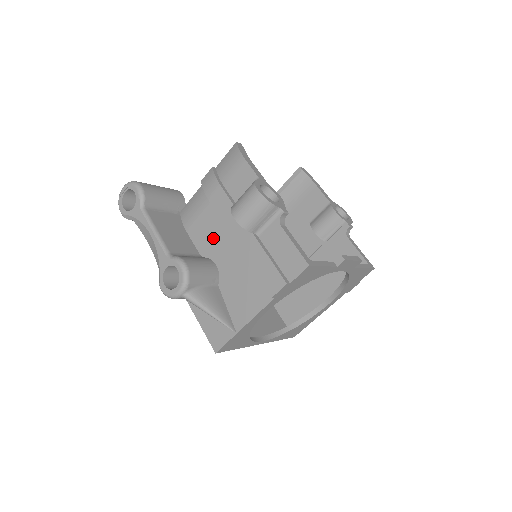
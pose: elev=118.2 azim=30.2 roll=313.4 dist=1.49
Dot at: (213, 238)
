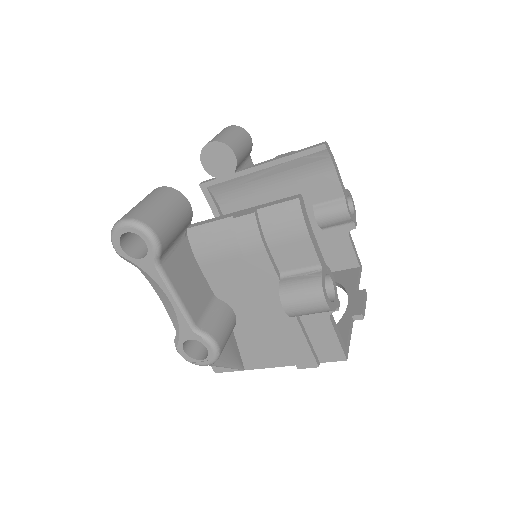
Dot at: (237, 289)
